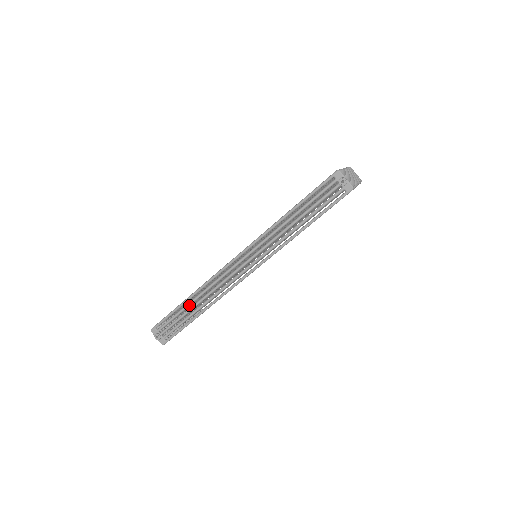
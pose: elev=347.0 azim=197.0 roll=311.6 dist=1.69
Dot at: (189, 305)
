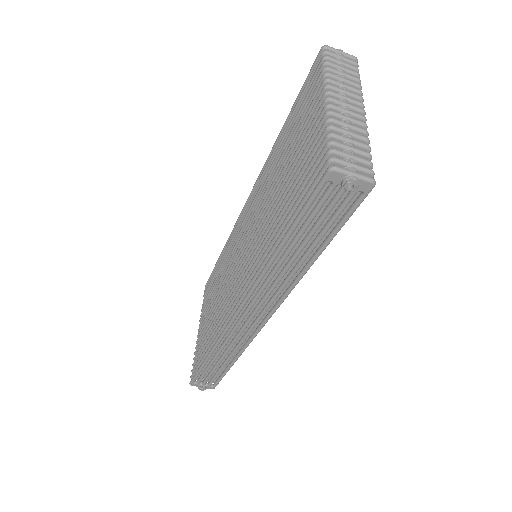
Dot at: (214, 361)
